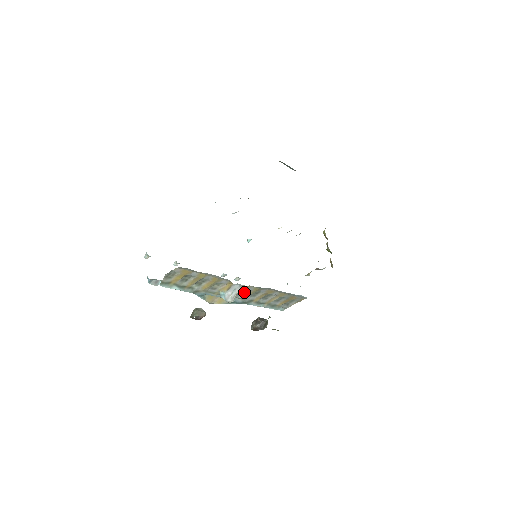
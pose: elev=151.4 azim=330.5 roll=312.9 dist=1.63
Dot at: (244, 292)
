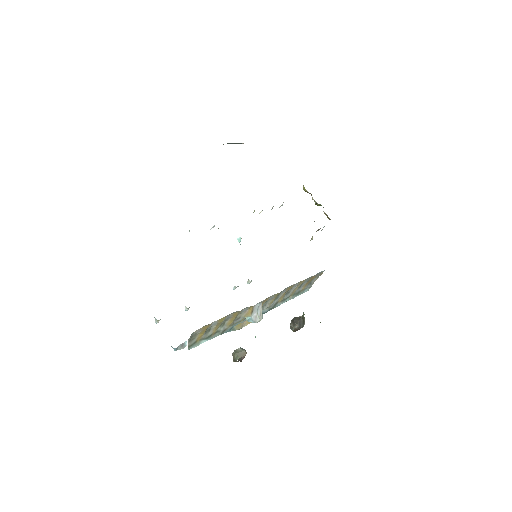
Dot at: (266, 302)
